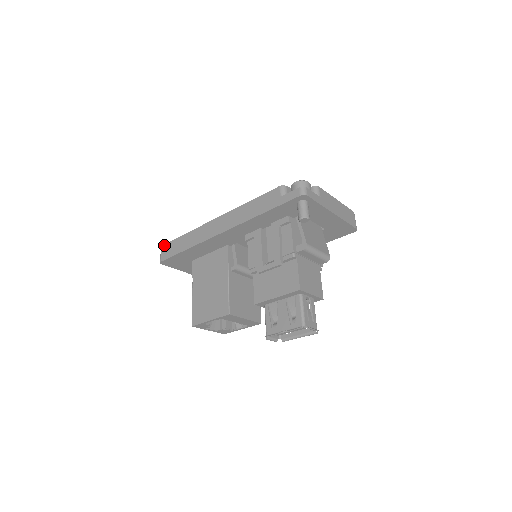
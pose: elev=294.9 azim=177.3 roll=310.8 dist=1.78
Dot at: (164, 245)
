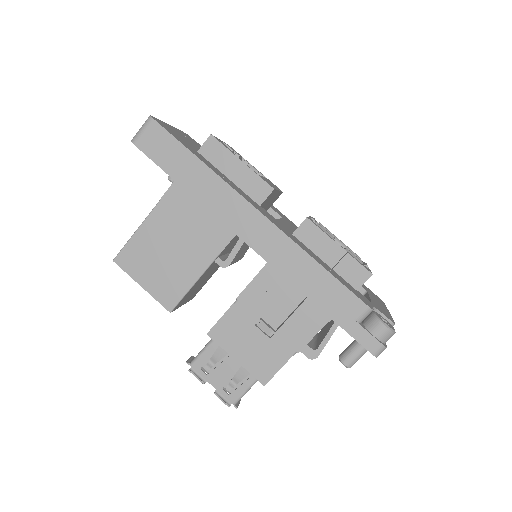
Dot at: (158, 125)
